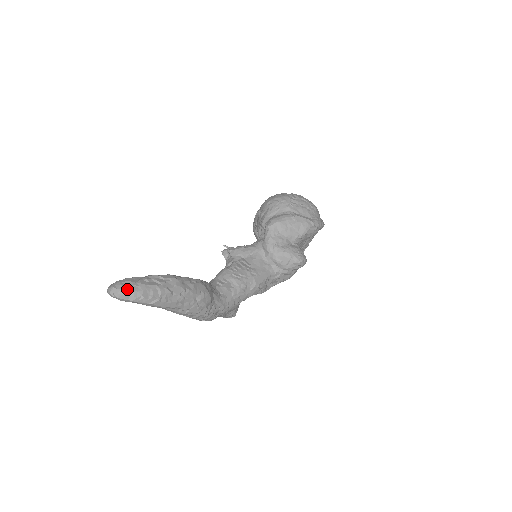
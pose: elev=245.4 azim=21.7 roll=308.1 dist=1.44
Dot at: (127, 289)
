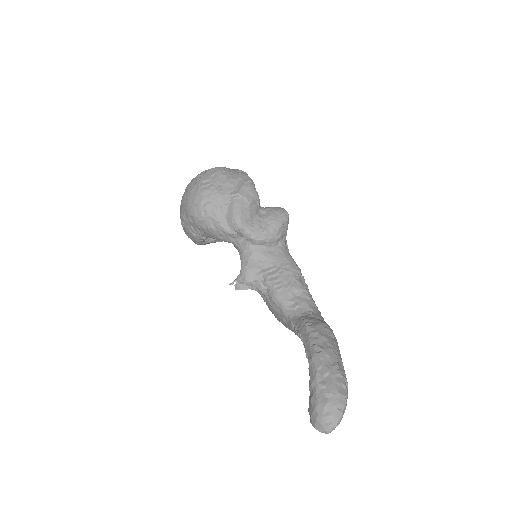
Dot at: (336, 411)
